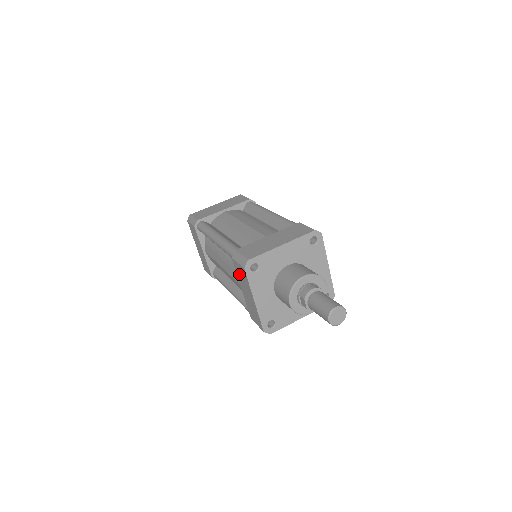
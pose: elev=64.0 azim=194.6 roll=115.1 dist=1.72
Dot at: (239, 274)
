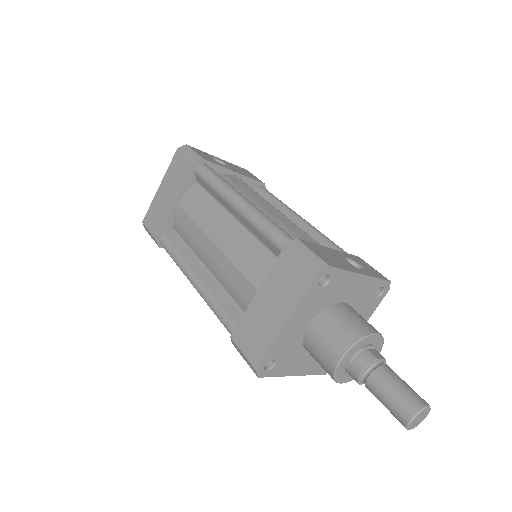
Dot at: occluded
